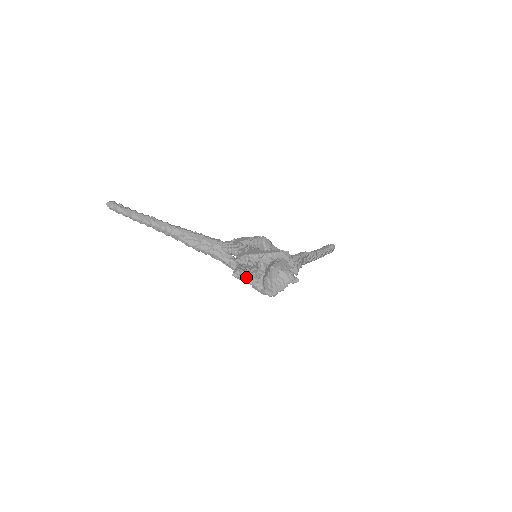
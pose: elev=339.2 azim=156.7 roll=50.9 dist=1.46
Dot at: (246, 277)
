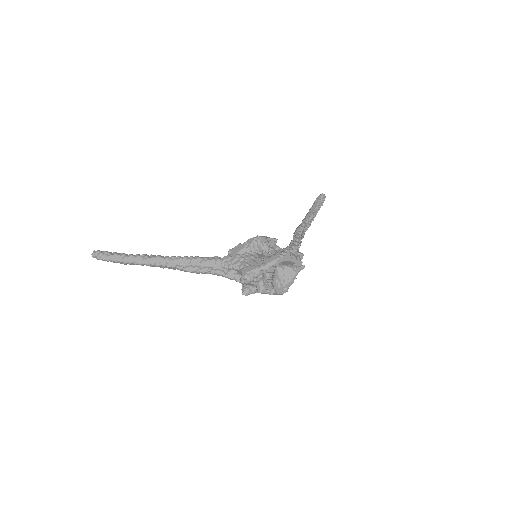
Dot at: (255, 290)
